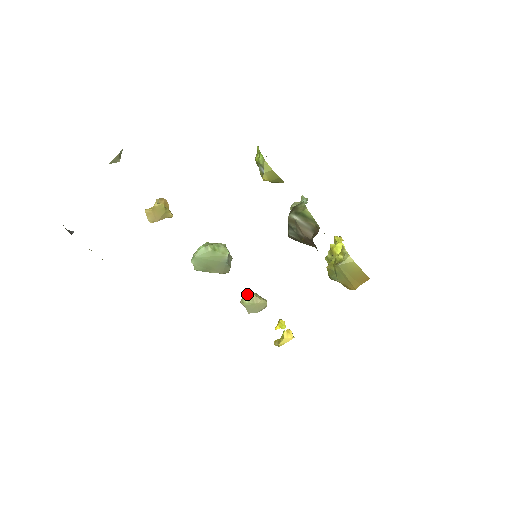
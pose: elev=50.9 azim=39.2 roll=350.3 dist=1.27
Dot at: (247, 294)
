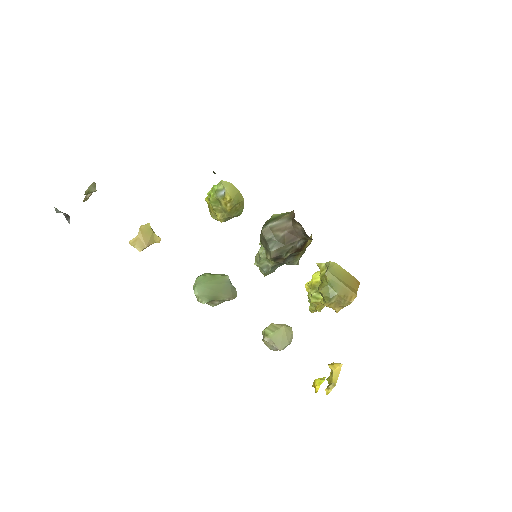
Dot at: (266, 327)
